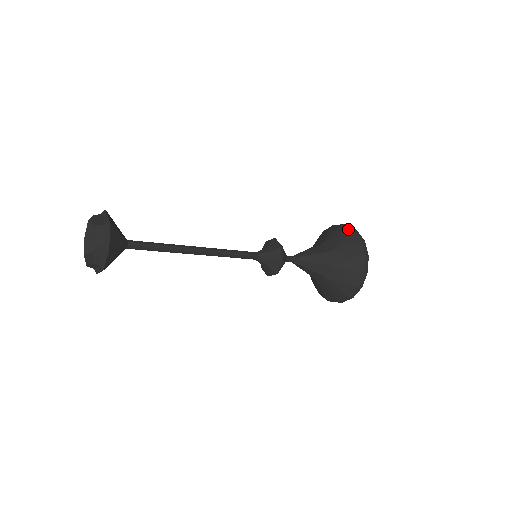
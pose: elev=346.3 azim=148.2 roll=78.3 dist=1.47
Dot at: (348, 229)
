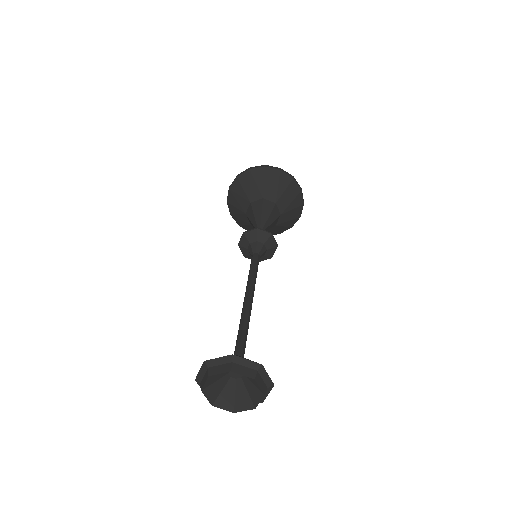
Dot at: (275, 171)
